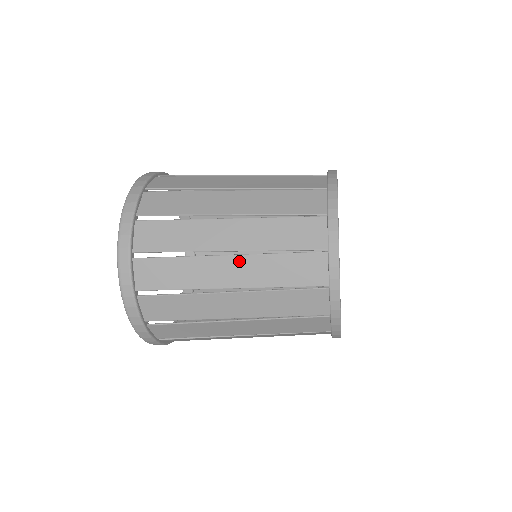
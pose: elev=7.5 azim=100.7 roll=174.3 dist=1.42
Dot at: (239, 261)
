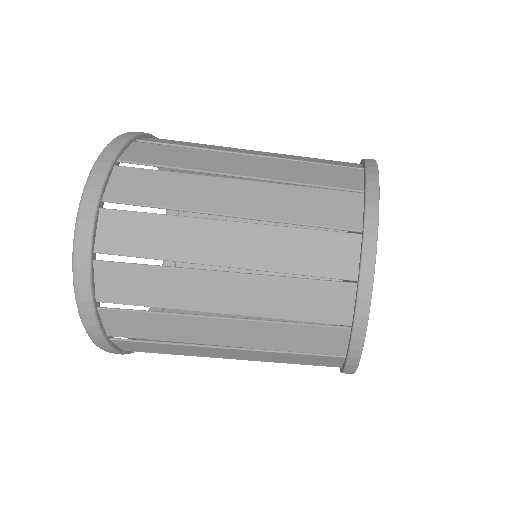
Dot at: (238, 352)
